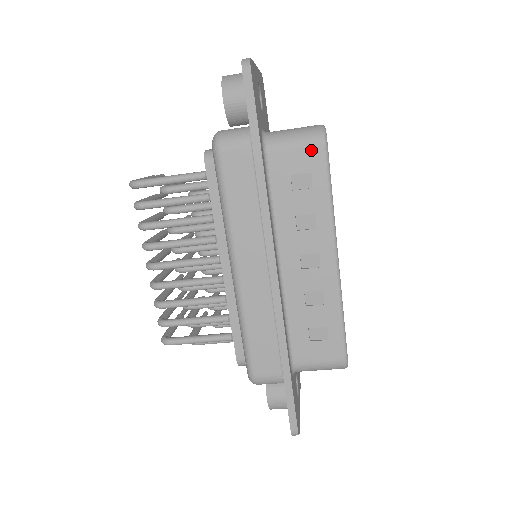
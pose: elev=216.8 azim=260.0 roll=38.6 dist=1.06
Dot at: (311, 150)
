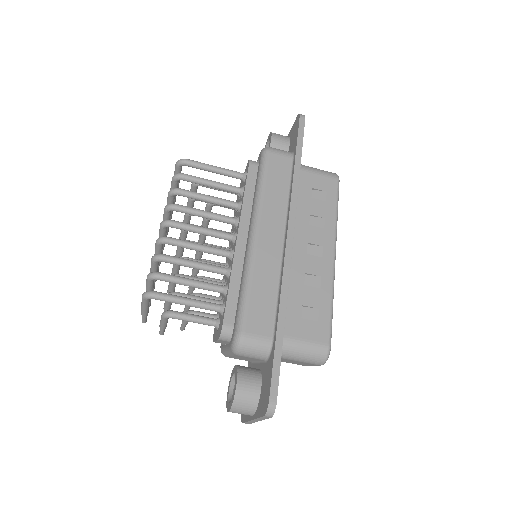
Dot at: (329, 179)
